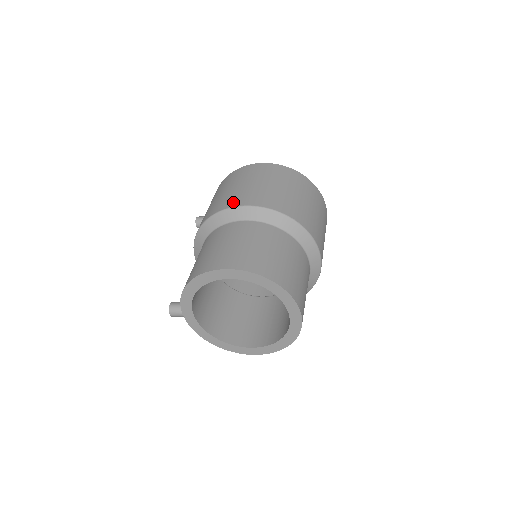
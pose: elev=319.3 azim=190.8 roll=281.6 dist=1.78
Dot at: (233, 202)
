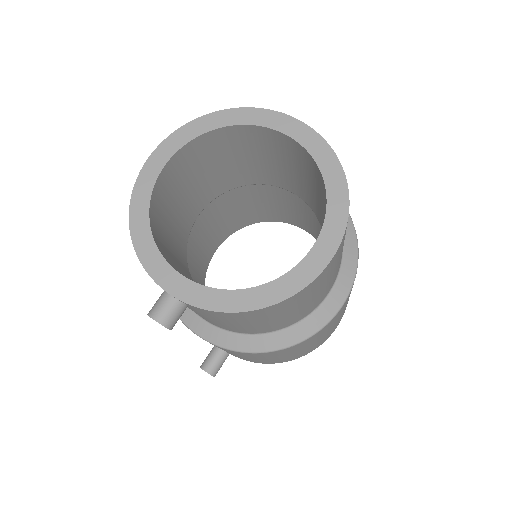
Dot at: occluded
